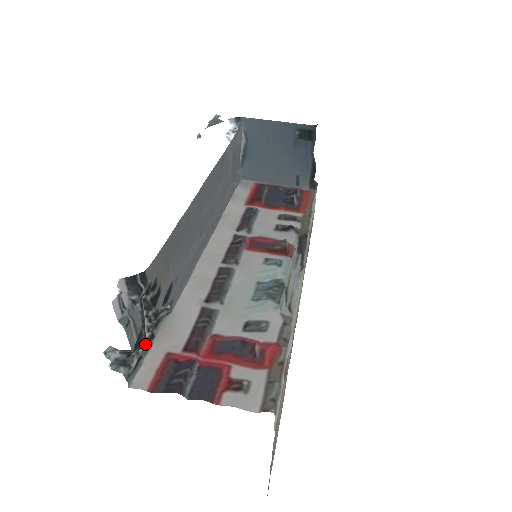
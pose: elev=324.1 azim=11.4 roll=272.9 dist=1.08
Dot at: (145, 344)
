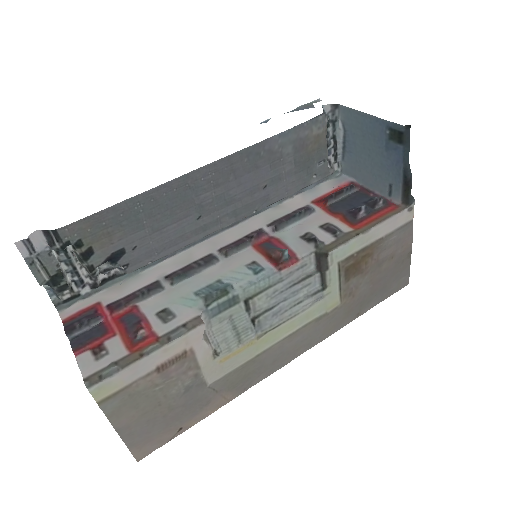
Dot at: (90, 288)
